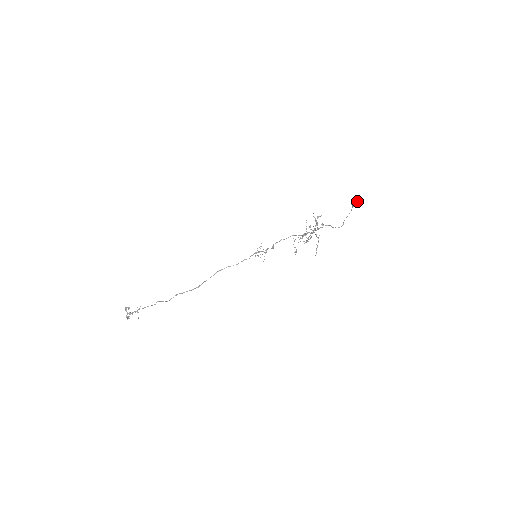
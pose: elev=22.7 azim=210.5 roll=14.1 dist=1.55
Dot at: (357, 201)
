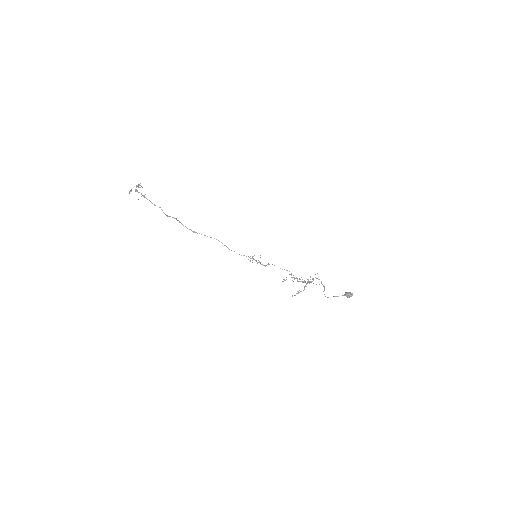
Dot at: (351, 294)
